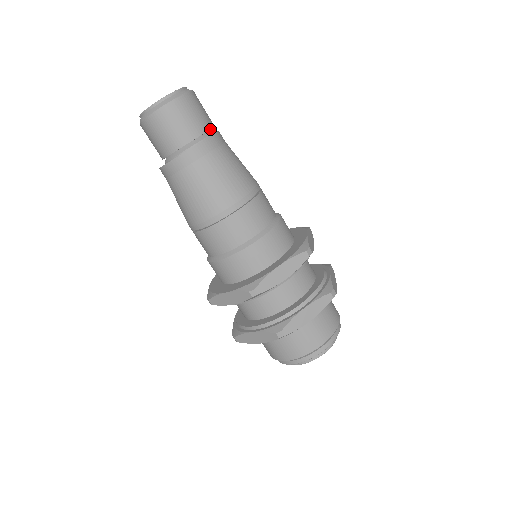
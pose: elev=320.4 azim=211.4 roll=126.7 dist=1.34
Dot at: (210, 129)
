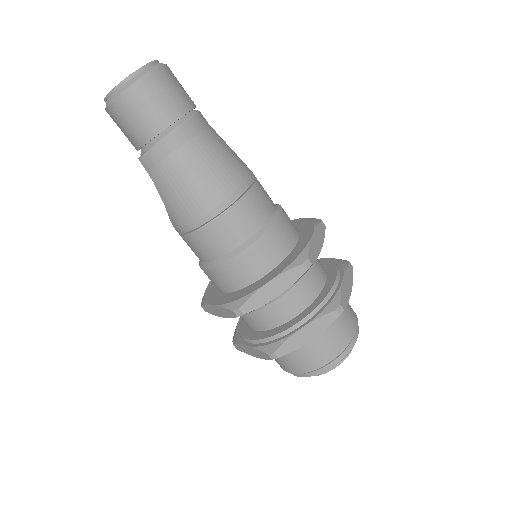
Dot at: (195, 107)
